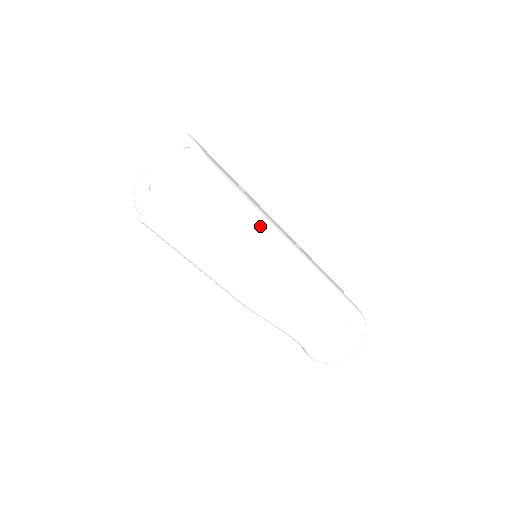
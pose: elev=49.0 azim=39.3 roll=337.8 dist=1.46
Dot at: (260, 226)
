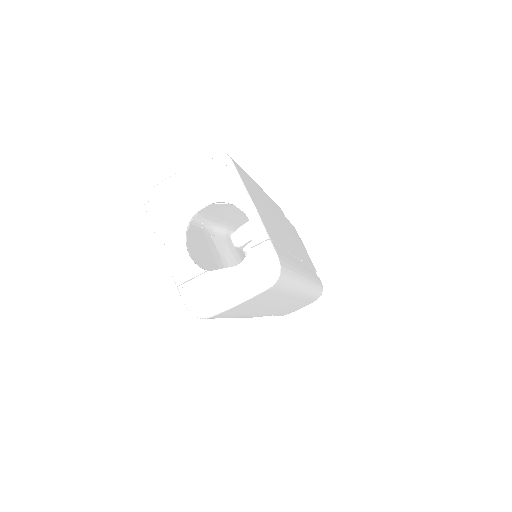
Dot at: (294, 289)
